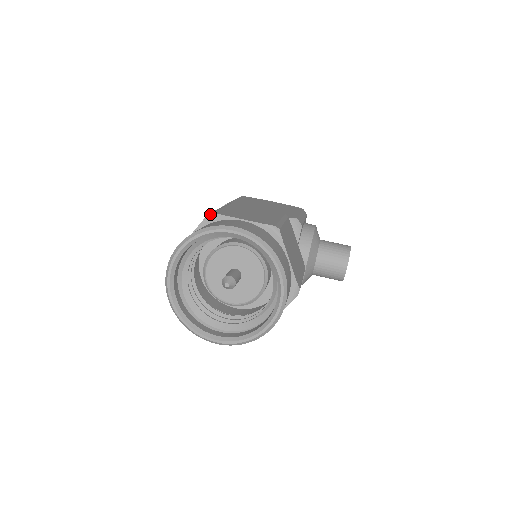
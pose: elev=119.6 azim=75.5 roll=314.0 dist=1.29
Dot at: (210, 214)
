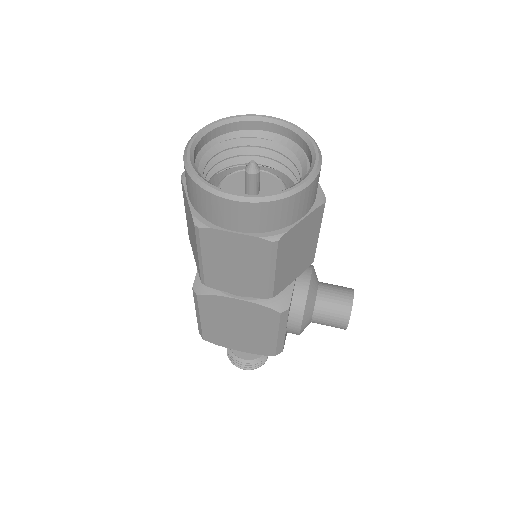
Dot at: occluded
